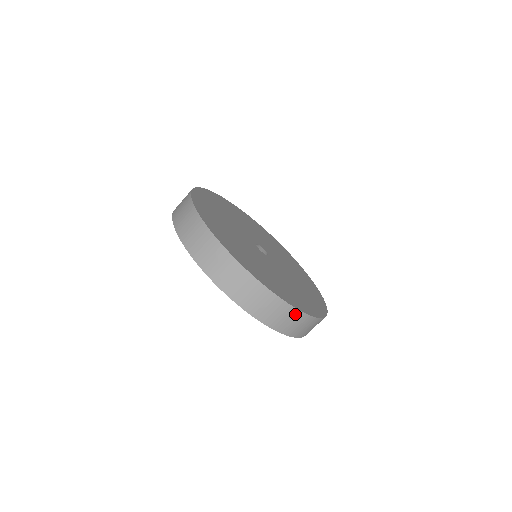
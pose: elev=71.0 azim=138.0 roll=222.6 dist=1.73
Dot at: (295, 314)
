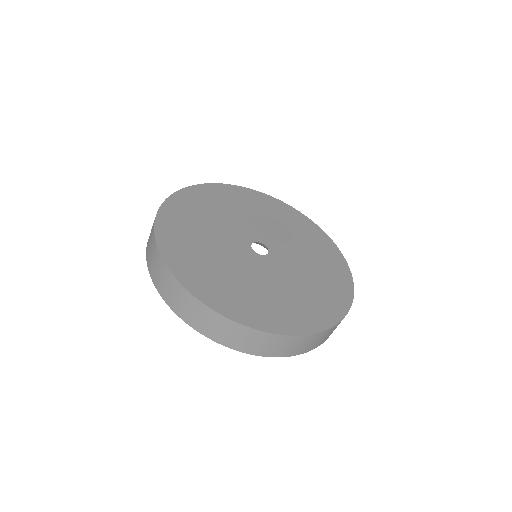
Dot at: (217, 318)
